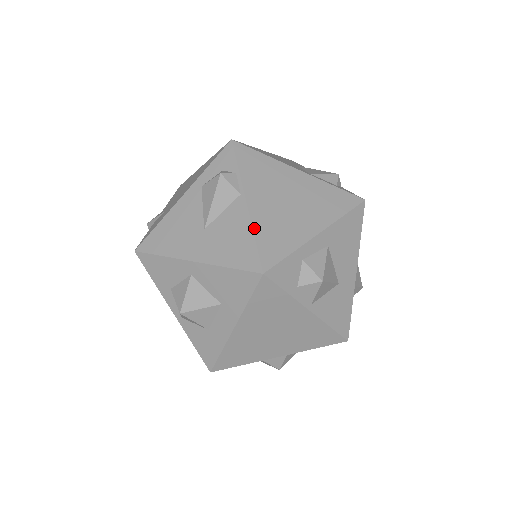
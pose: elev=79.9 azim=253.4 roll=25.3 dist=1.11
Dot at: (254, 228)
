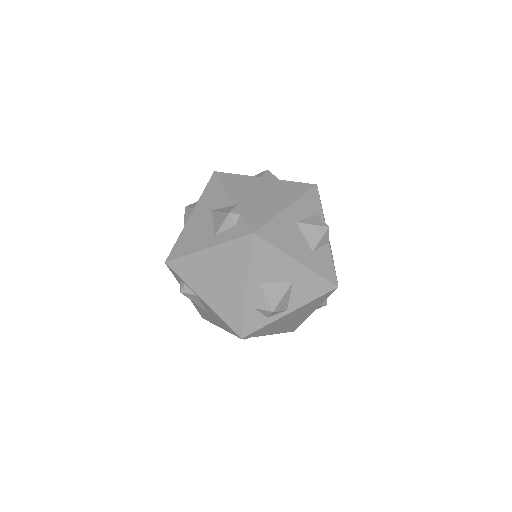
Dot at: (218, 314)
